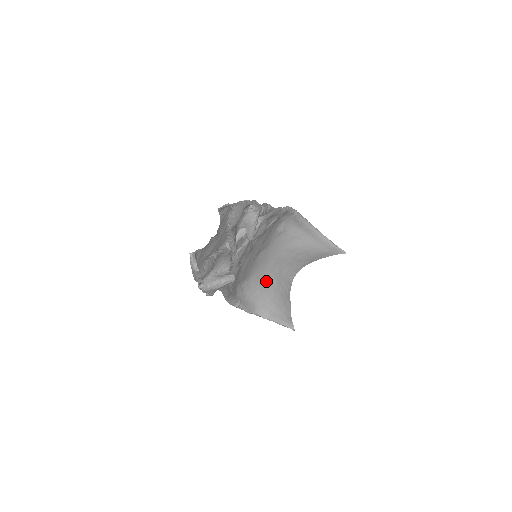
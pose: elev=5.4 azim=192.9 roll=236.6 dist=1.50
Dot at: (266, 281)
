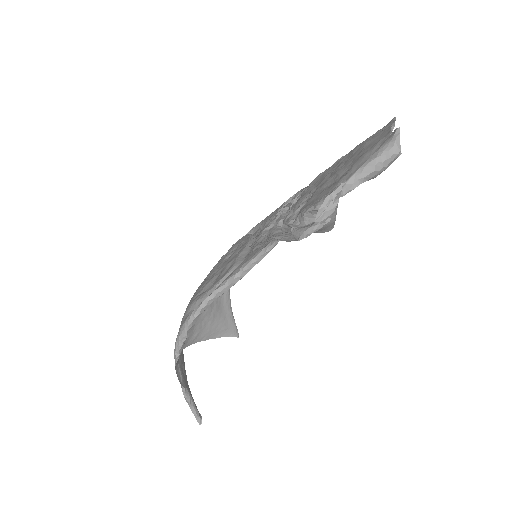
Dot at: occluded
